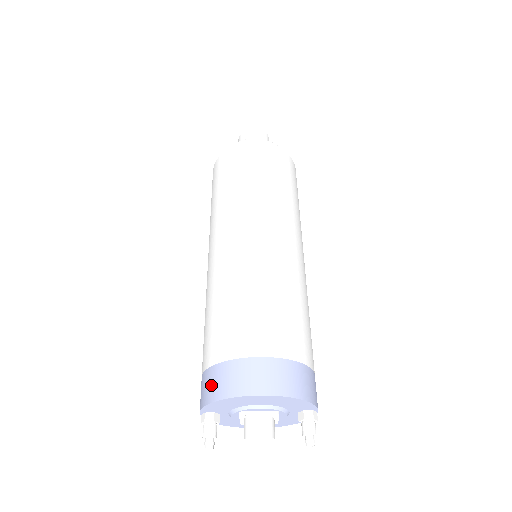
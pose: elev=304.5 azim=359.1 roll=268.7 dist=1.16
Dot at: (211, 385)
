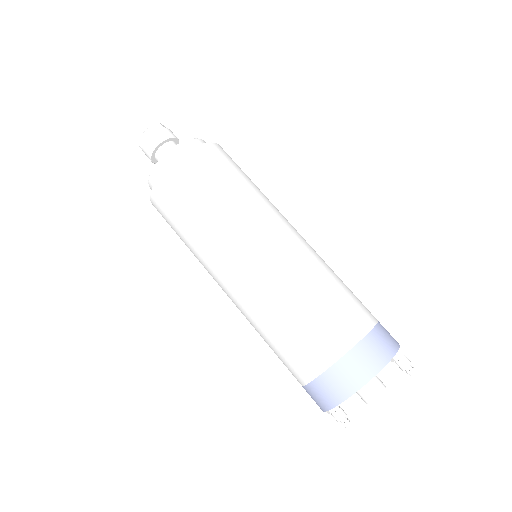
Dot at: (318, 398)
